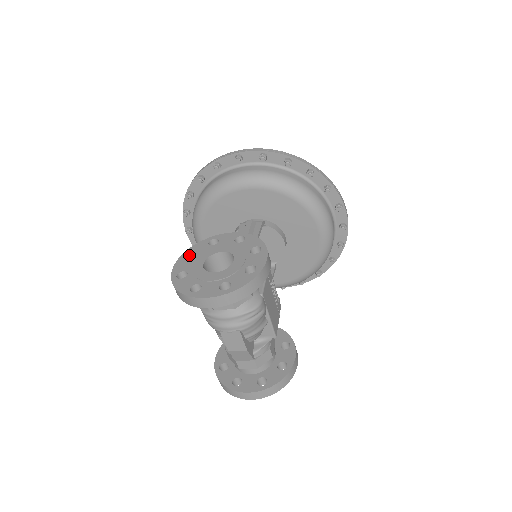
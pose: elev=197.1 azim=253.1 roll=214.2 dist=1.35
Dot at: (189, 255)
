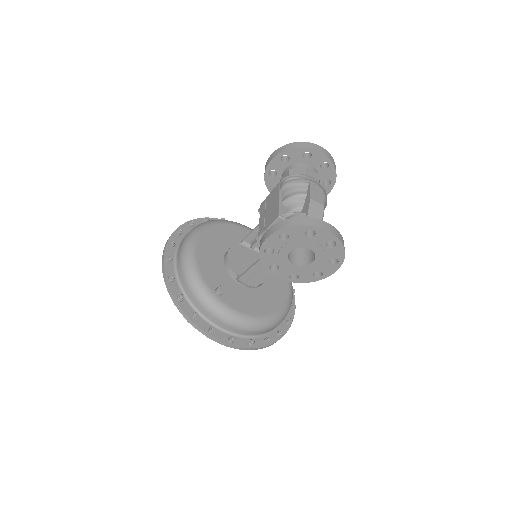
Dot at: occluded
